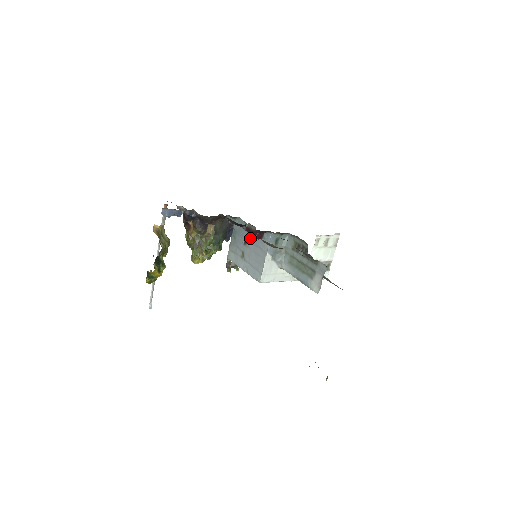
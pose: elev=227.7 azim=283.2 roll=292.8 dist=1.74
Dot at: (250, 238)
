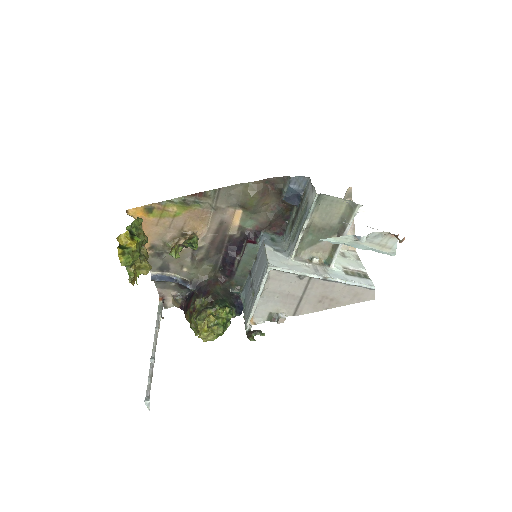
Dot at: (253, 272)
